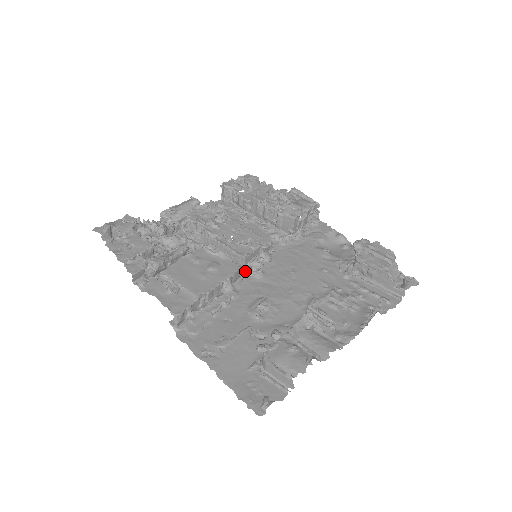
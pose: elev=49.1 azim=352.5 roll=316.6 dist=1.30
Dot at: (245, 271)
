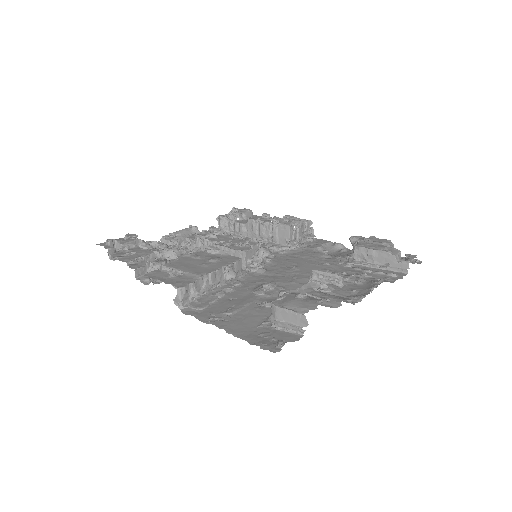
Dot at: (247, 268)
